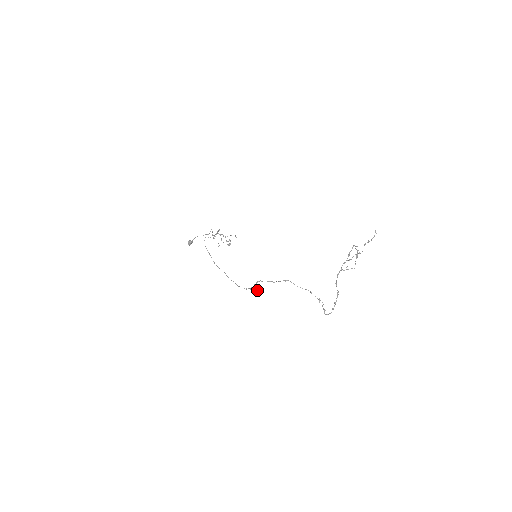
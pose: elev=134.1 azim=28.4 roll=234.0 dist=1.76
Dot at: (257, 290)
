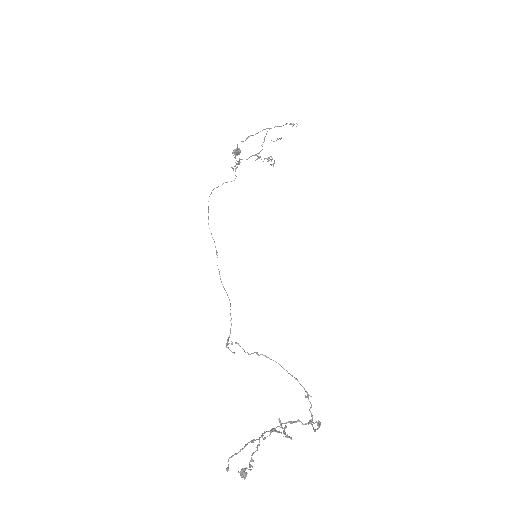
Dot at: occluded
